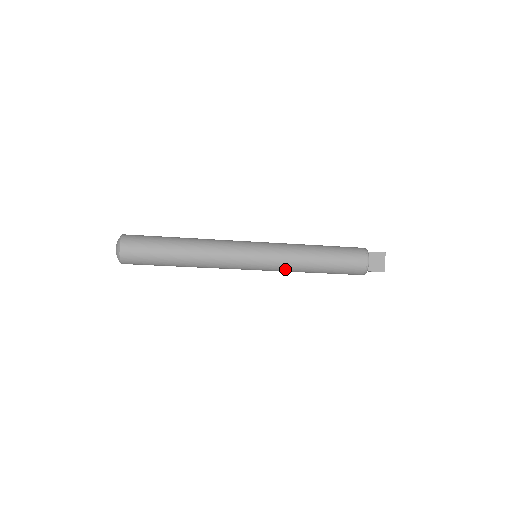
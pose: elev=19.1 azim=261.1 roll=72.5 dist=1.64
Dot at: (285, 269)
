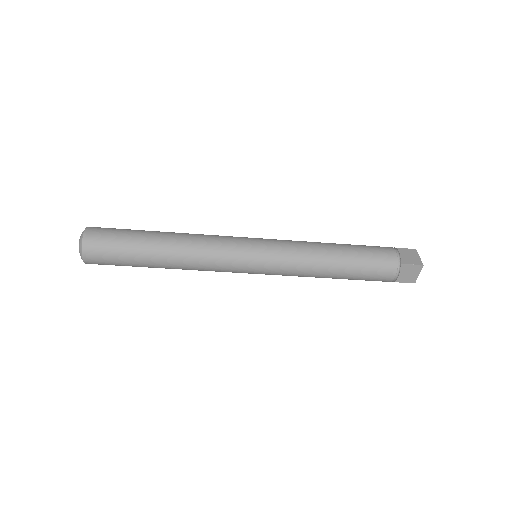
Dot at: (295, 261)
